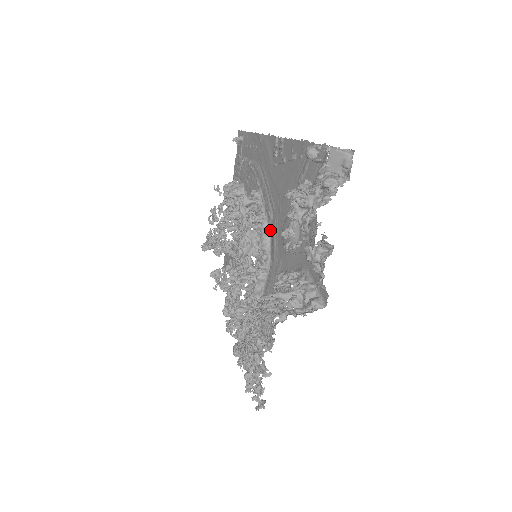
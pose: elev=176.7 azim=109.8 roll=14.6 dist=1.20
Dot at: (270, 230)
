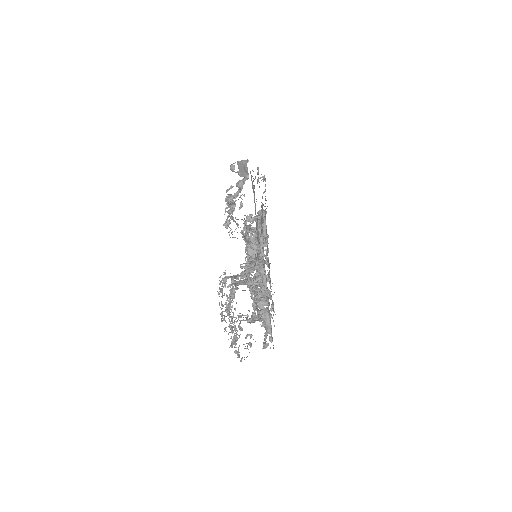
Dot at: occluded
